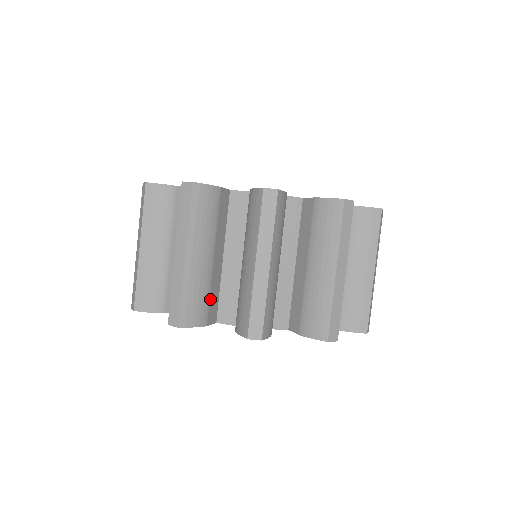
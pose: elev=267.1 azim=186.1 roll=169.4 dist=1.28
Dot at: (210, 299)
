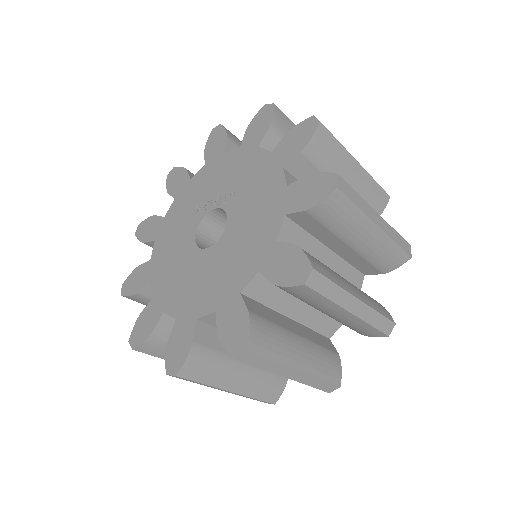
Dot at: occluded
